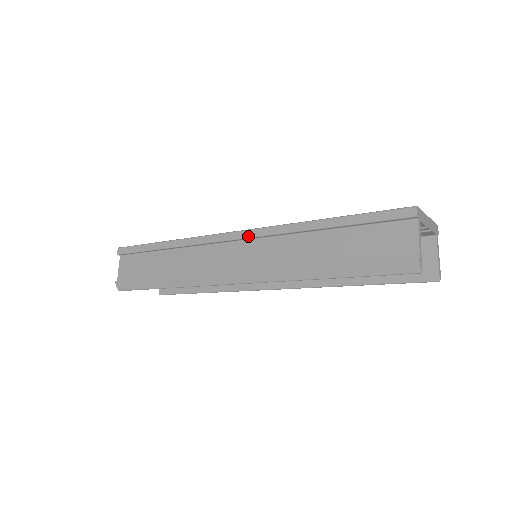
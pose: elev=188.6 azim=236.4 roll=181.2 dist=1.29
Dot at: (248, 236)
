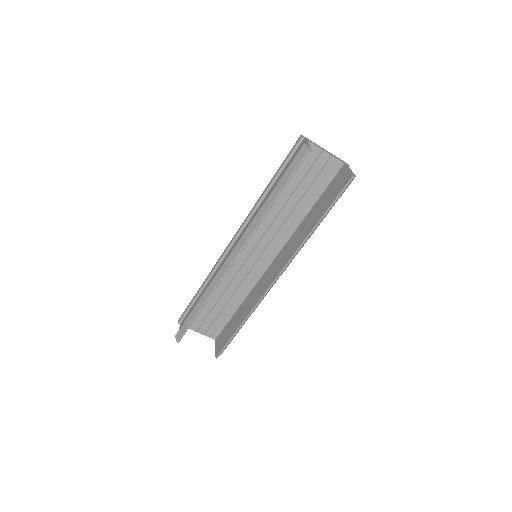
Dot at: (238, 231)
